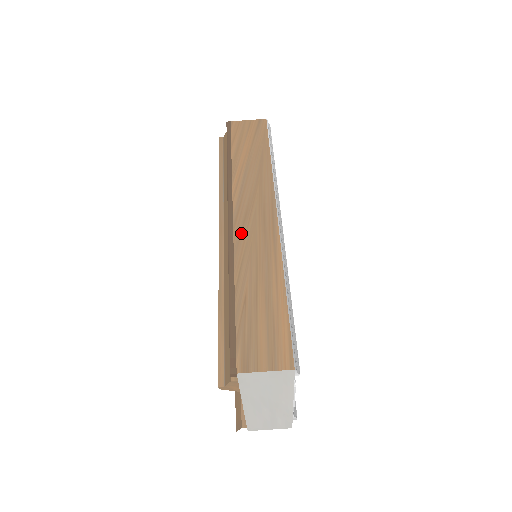
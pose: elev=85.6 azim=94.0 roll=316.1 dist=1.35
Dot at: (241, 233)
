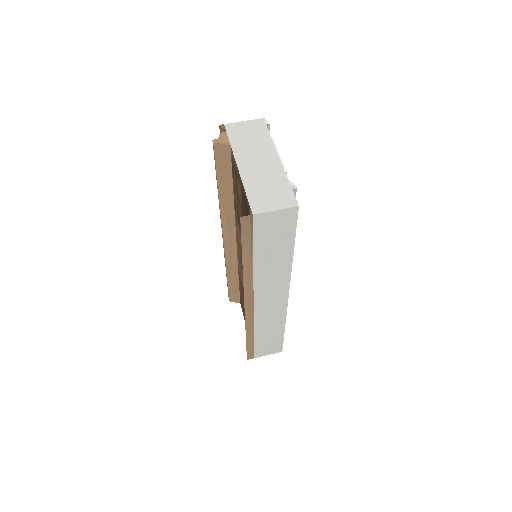
Dot at: occluded
